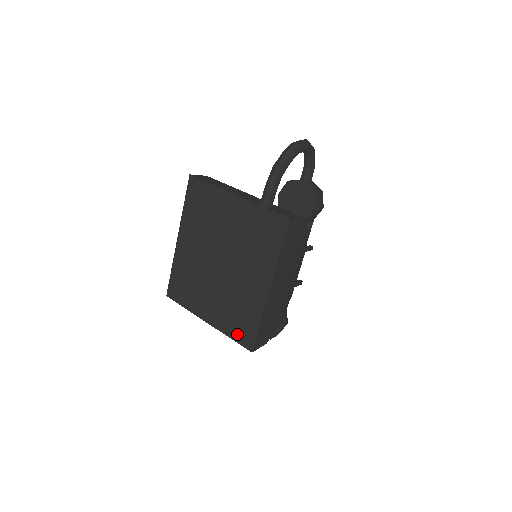
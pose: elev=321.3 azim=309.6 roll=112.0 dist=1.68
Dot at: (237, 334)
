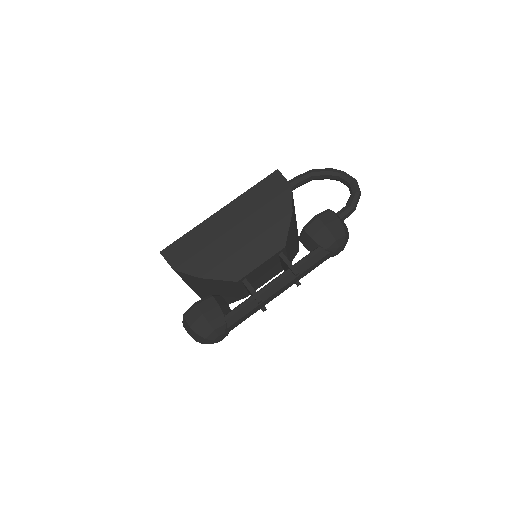
Dot at: occluded
